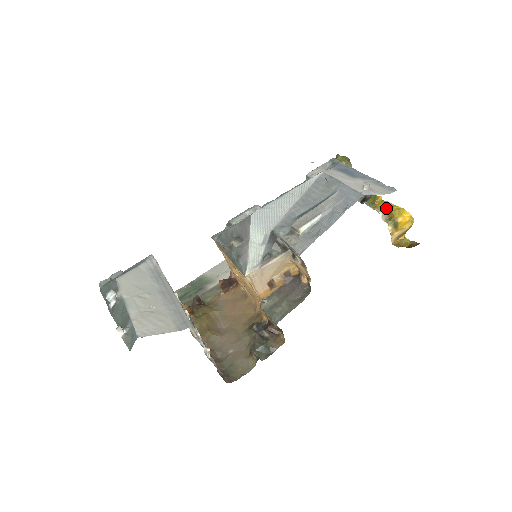
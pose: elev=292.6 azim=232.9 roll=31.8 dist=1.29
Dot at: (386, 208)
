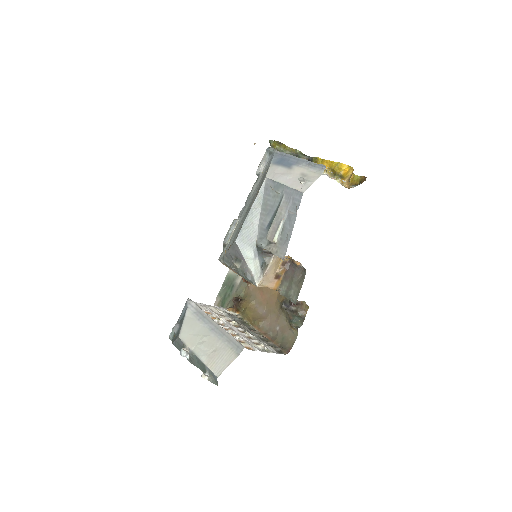
Dot at: occluded
